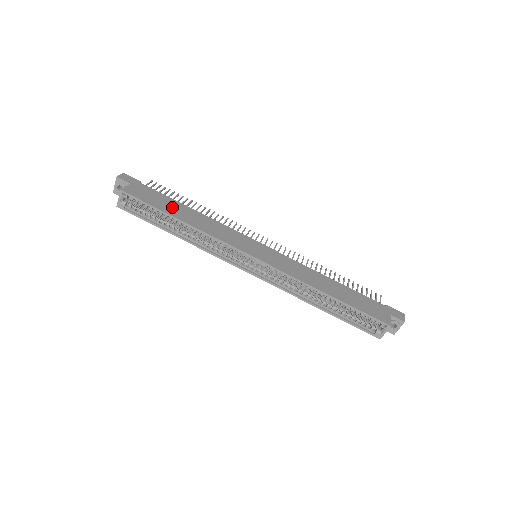
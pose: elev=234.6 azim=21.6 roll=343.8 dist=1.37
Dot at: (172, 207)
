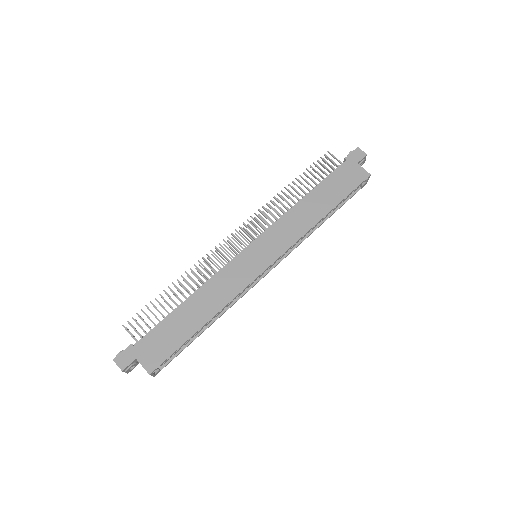
Dot at: (183, 324)
